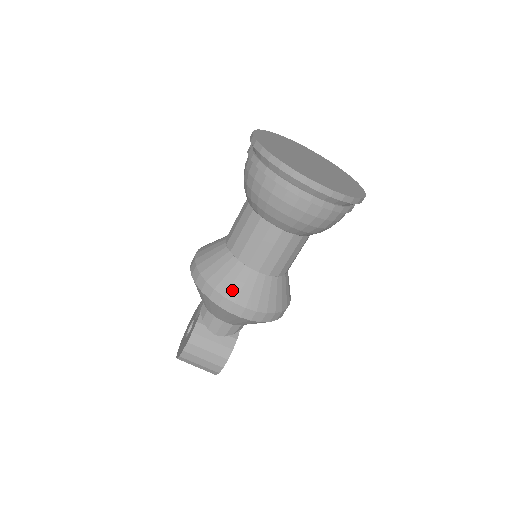
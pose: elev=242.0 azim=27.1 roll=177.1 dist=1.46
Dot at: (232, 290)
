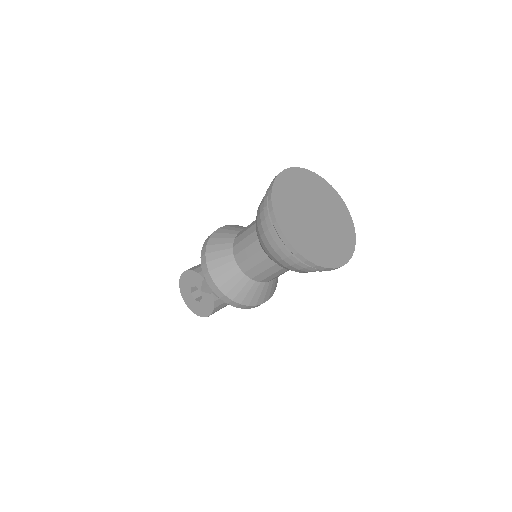
Dot at: (260, 300)
